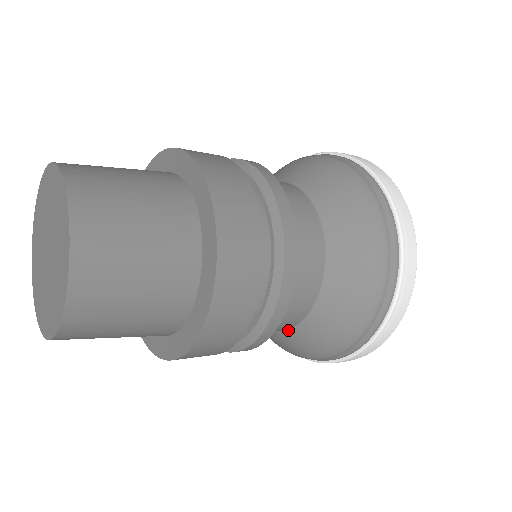
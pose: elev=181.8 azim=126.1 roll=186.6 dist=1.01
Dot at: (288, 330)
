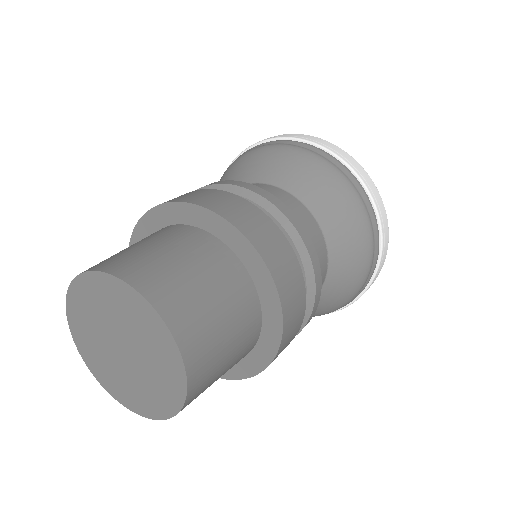
Dot at: occluded
